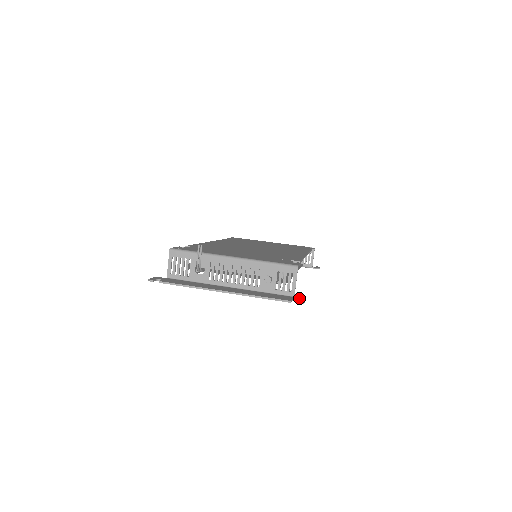
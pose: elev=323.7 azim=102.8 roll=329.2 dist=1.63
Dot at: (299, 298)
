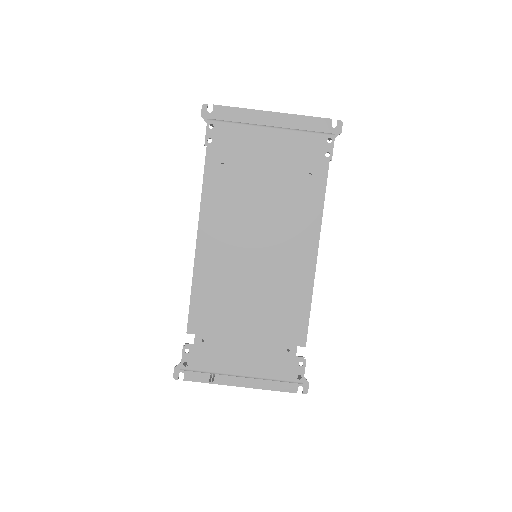
Dot at: (304, 379)
